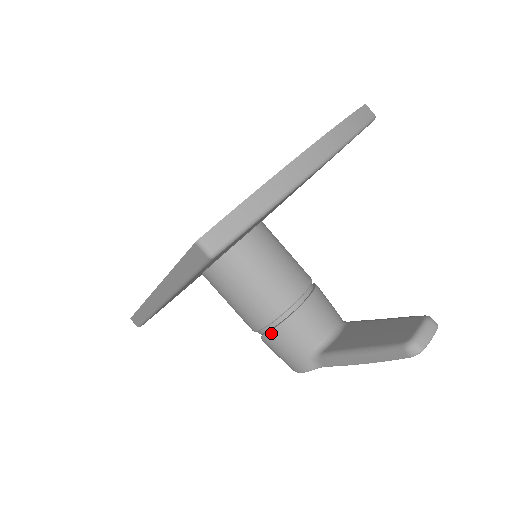
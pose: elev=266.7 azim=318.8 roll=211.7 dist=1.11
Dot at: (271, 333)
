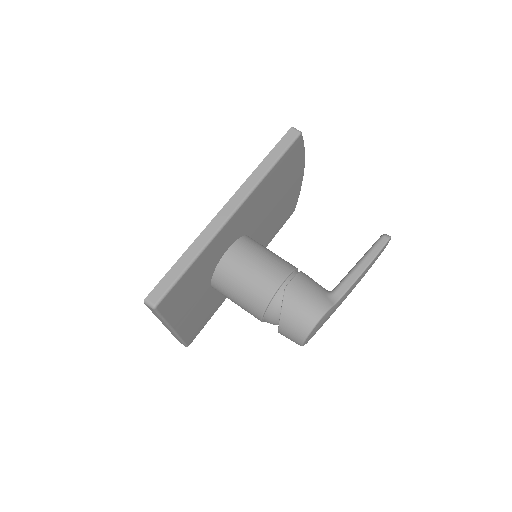
Dot at: (293, 280)
